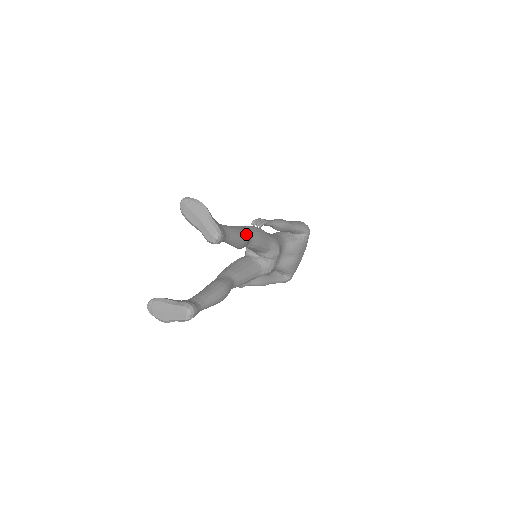
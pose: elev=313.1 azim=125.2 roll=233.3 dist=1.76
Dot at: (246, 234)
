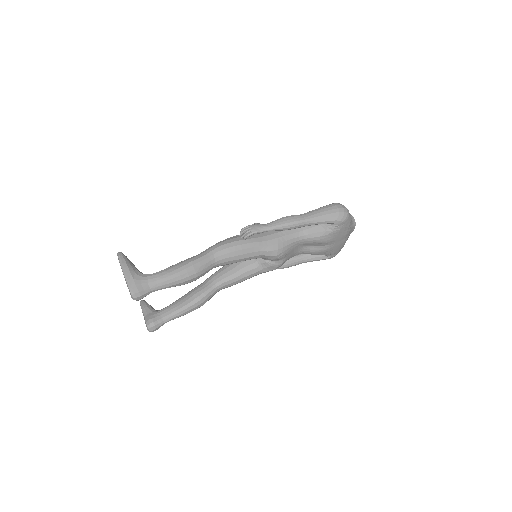
Dot at: (193, 272)
